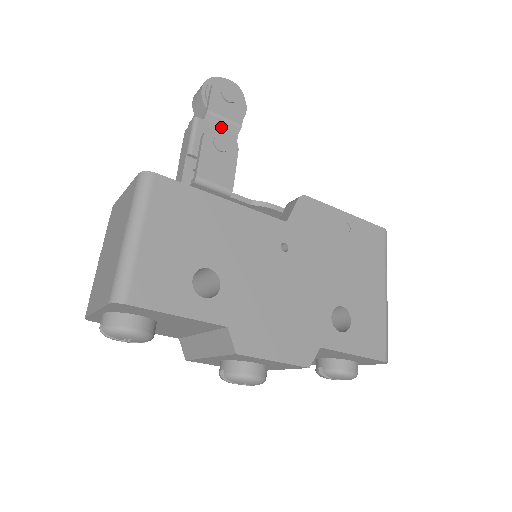
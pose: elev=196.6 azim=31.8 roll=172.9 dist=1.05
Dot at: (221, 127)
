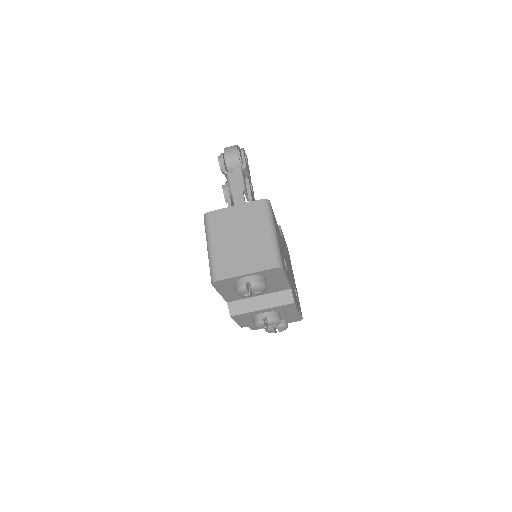
Dot at: occluded
